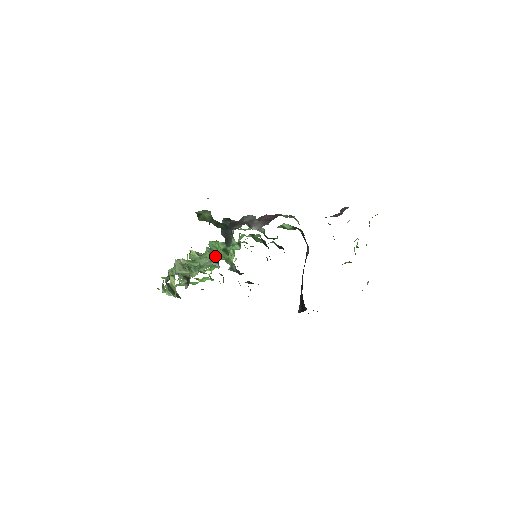
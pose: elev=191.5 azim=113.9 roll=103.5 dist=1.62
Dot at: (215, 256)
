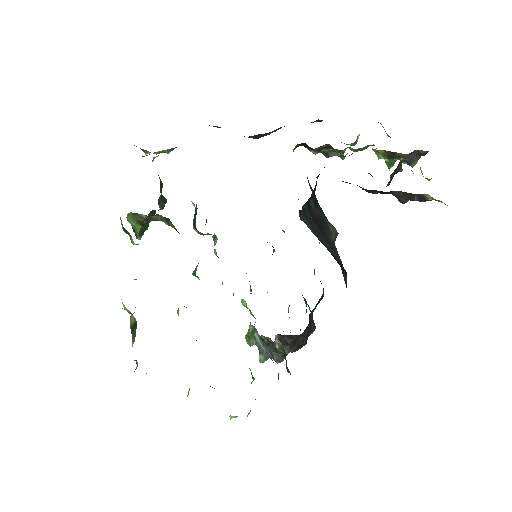
Dot at: (195, 271)
